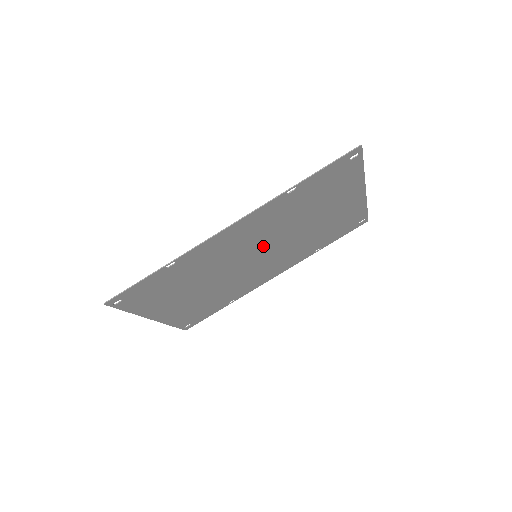
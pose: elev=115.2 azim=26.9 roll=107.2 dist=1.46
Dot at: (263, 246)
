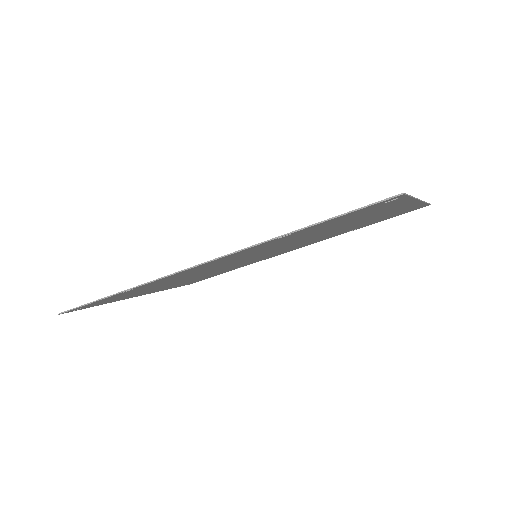
Dot at: (263, 252)
